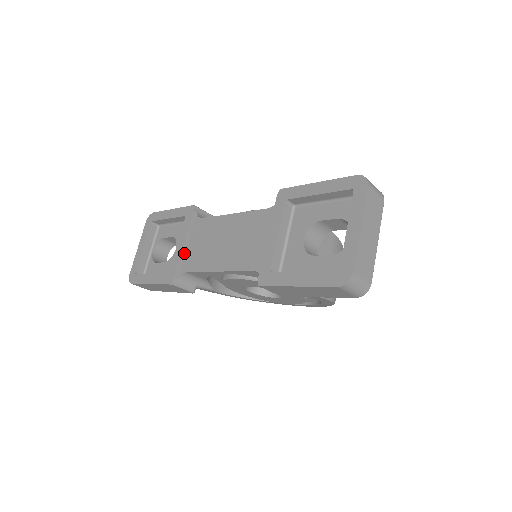
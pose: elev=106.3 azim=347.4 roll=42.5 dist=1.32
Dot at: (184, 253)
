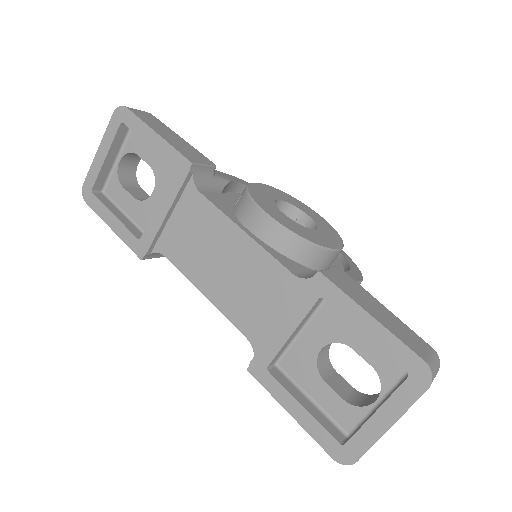
Dot at: (164, 225)
